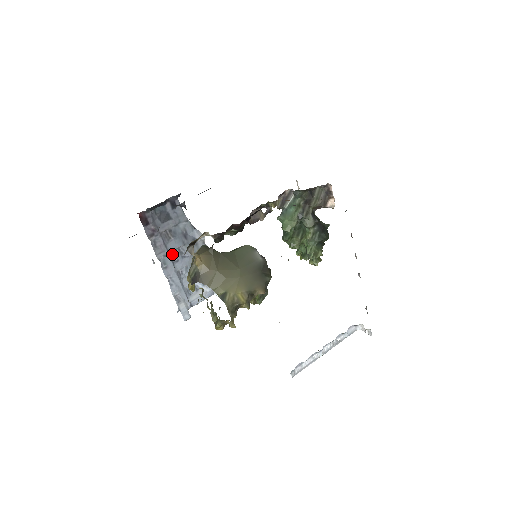
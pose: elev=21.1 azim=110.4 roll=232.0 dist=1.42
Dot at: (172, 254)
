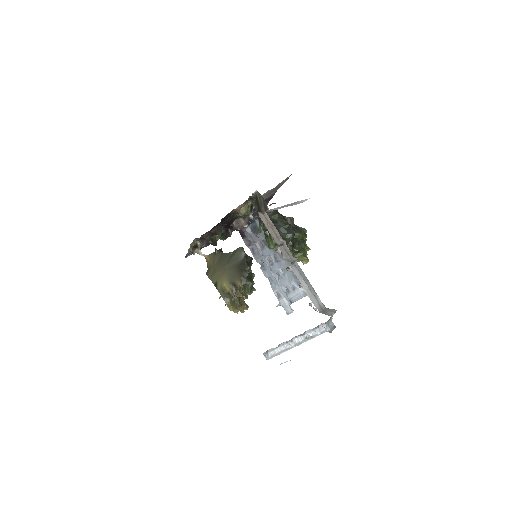
Dot at: (268, 259)
